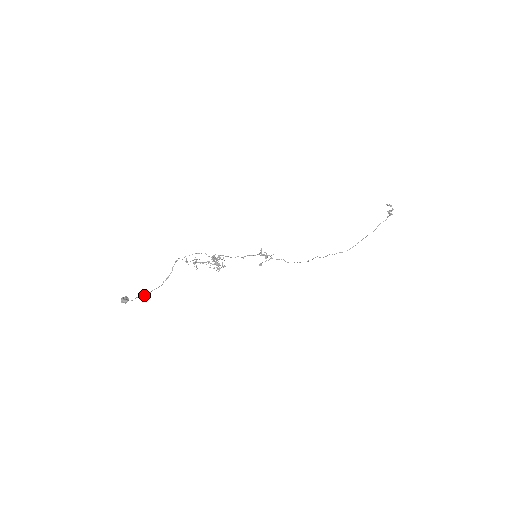
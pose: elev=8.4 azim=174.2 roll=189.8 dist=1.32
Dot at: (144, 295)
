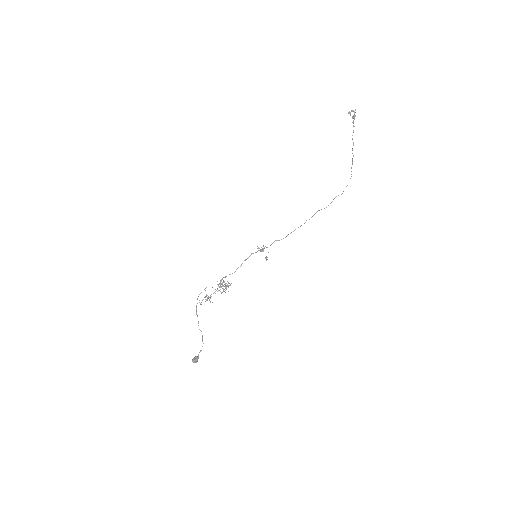
Dot at: occluded
